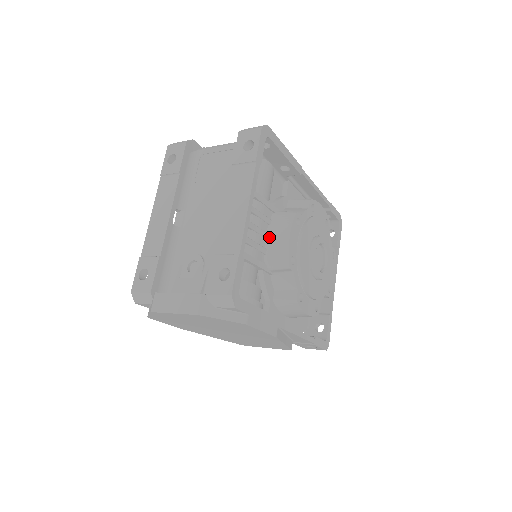
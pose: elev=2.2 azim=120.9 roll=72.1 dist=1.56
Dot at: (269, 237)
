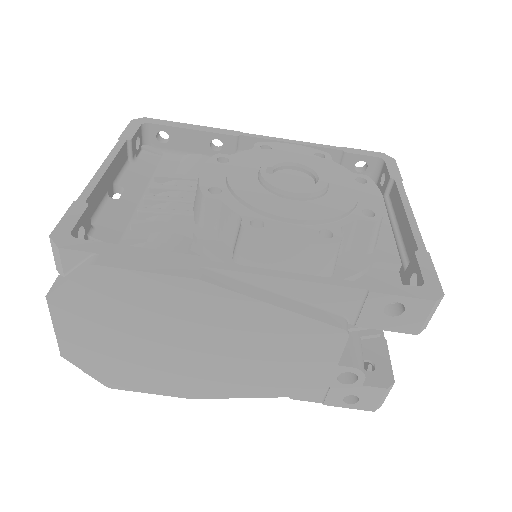
Dot at: occluded
